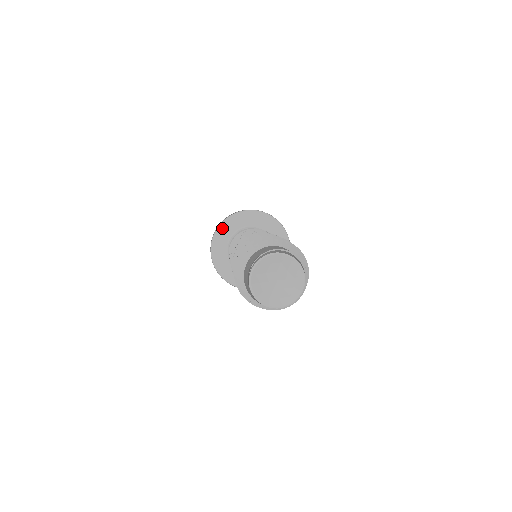
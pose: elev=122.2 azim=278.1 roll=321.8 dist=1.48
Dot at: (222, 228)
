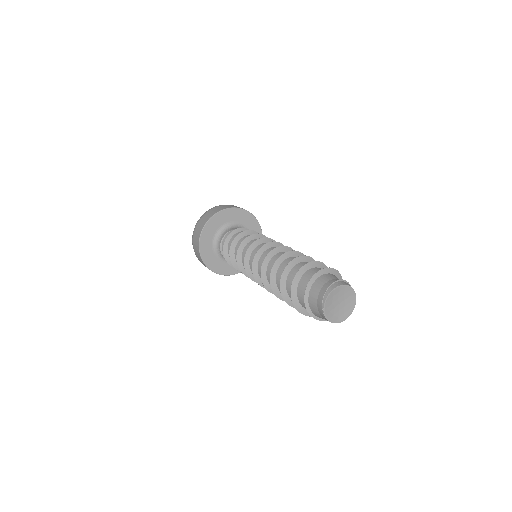
Dot at: (203, 236)
